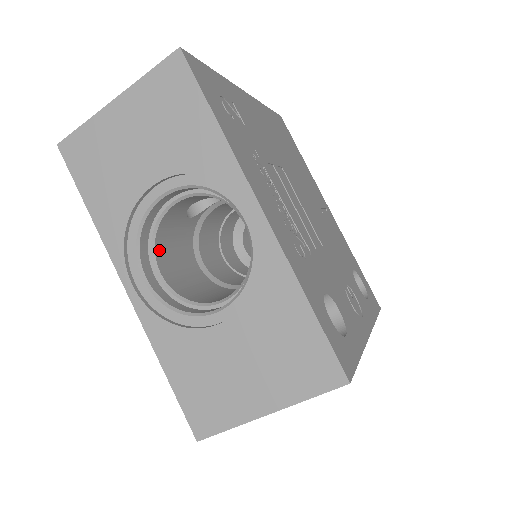
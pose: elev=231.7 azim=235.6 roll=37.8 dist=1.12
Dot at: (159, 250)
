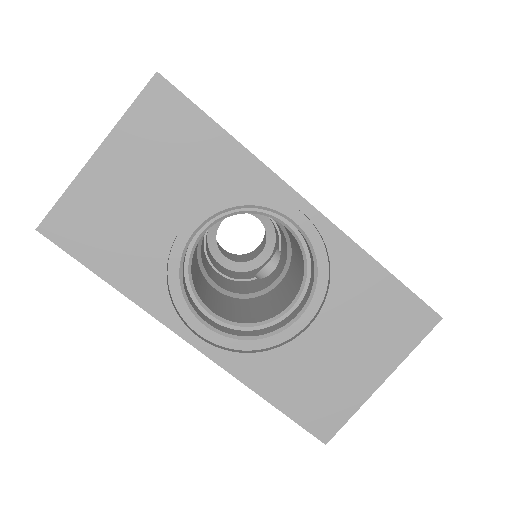
Dot at: (197, 291)
